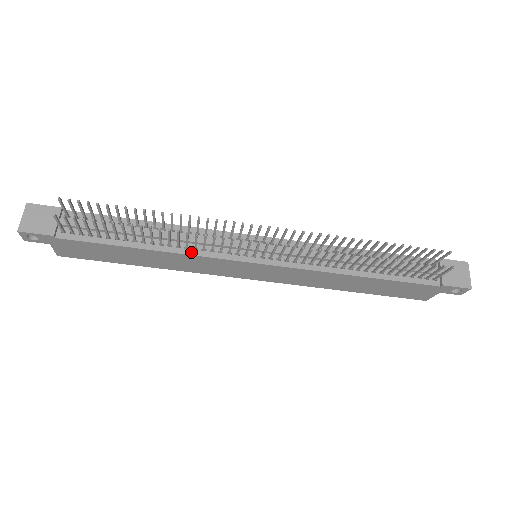
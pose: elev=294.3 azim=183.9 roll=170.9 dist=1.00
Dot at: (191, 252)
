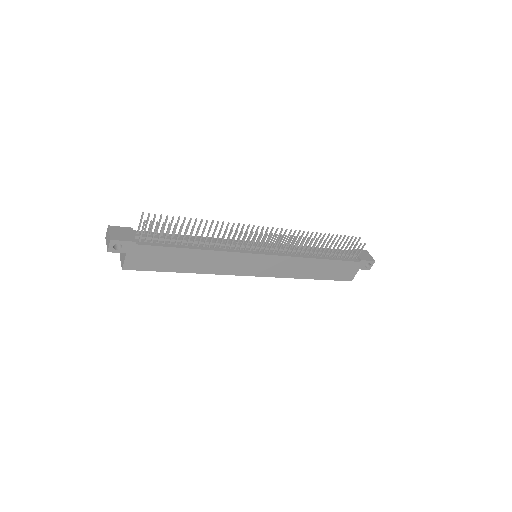
Dot at: (223, 250)
